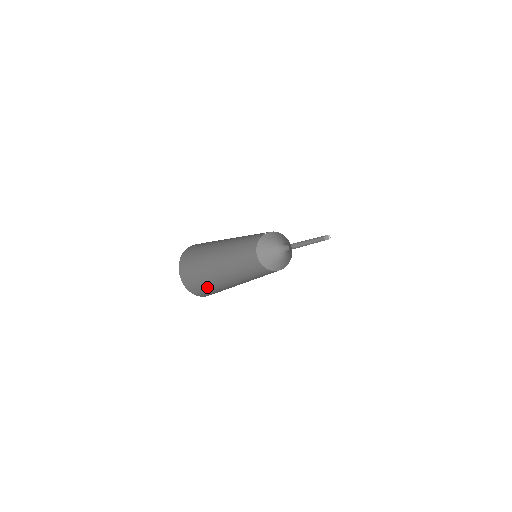
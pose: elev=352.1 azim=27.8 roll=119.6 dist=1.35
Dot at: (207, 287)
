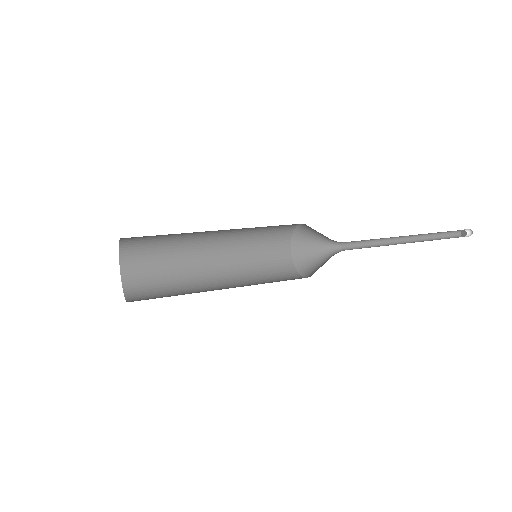
Dot at: (153, 263)
